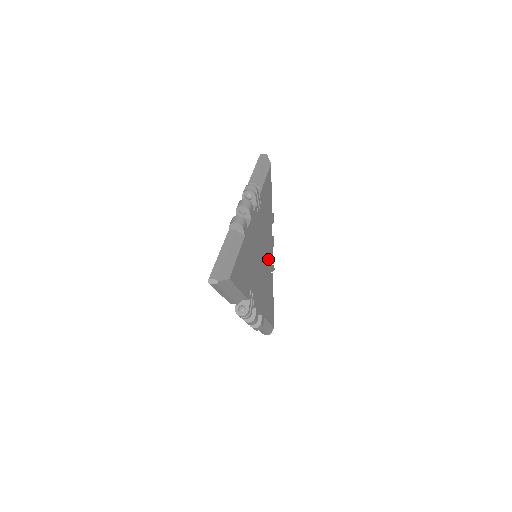
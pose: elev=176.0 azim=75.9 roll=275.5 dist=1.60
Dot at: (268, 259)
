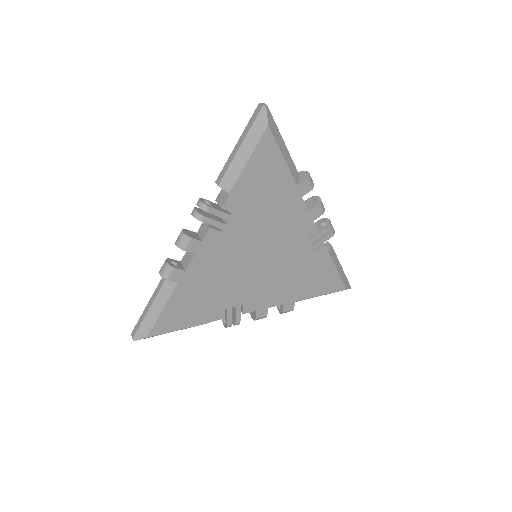
Dot at: (295, 244)
